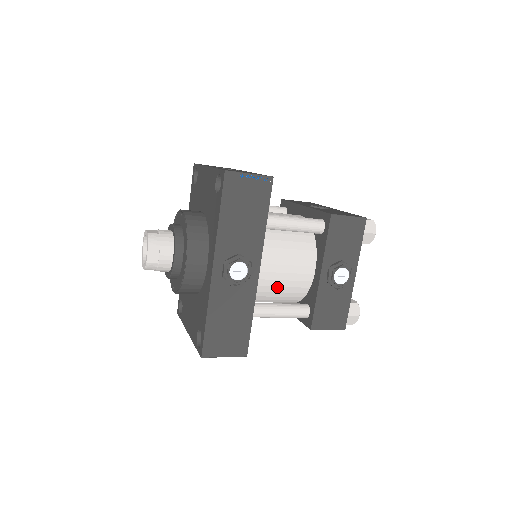
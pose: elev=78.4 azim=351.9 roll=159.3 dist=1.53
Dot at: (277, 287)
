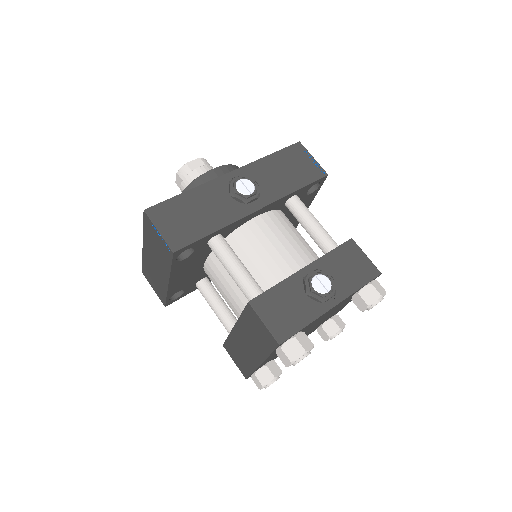
Dot at: (255, 253)
